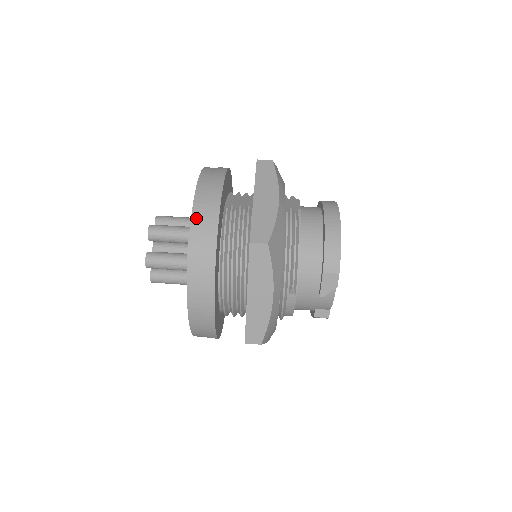
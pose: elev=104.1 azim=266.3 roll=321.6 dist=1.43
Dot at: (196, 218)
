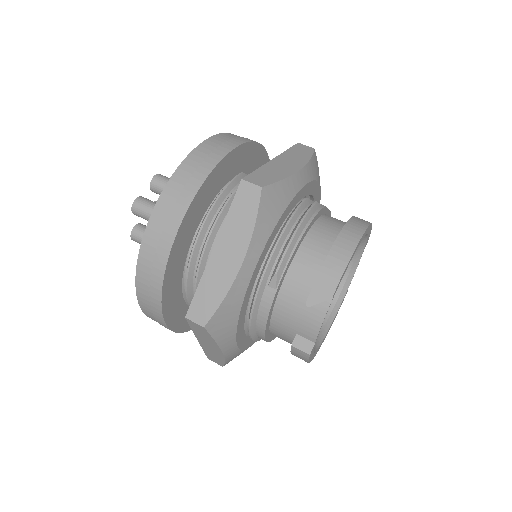
Dot at: (200, 150)
